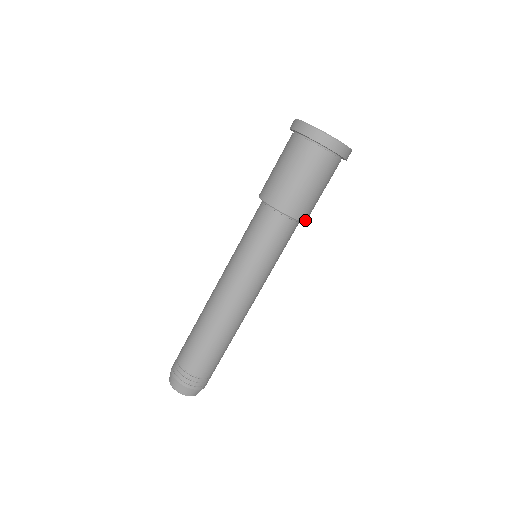
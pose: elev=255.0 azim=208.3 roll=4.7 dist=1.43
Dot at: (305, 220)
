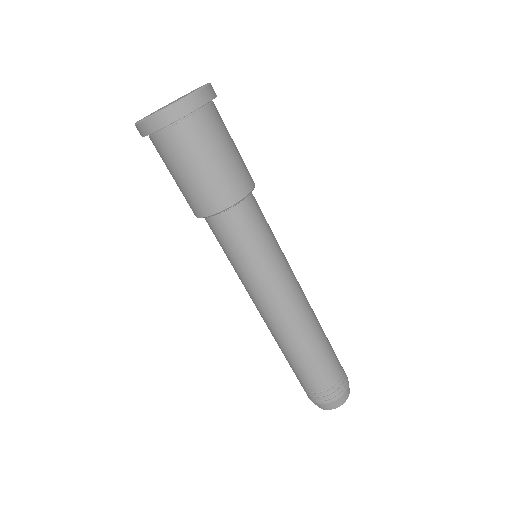
Dot at: (243, 194)
